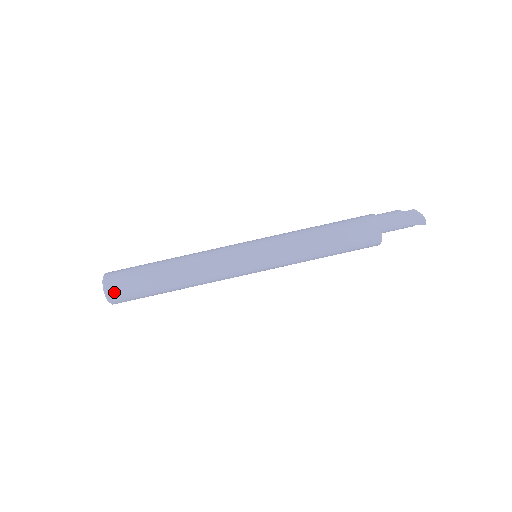
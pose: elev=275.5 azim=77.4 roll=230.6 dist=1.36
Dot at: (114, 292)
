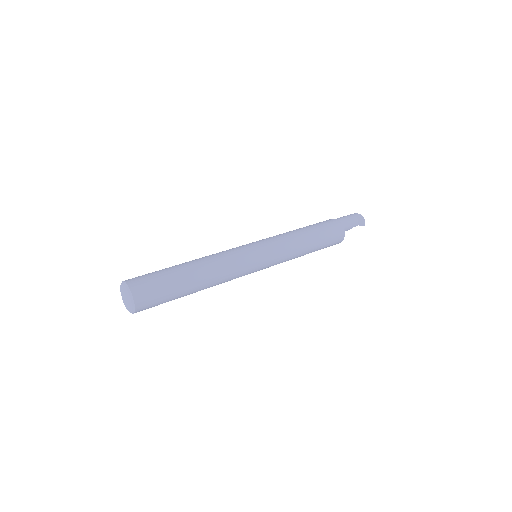
Dot at: (133, 279)
